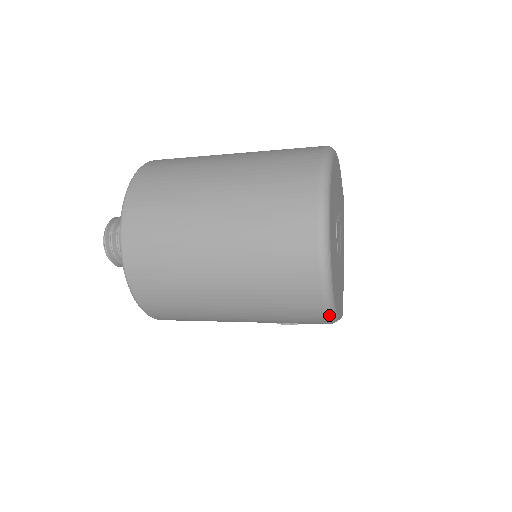
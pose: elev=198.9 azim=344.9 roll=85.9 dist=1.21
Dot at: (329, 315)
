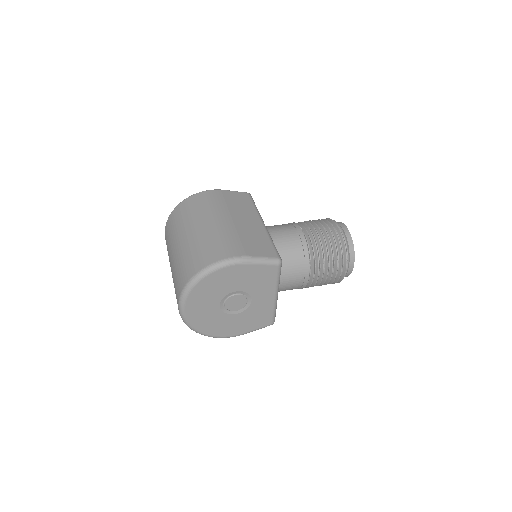
Dot at: (222, 337)
